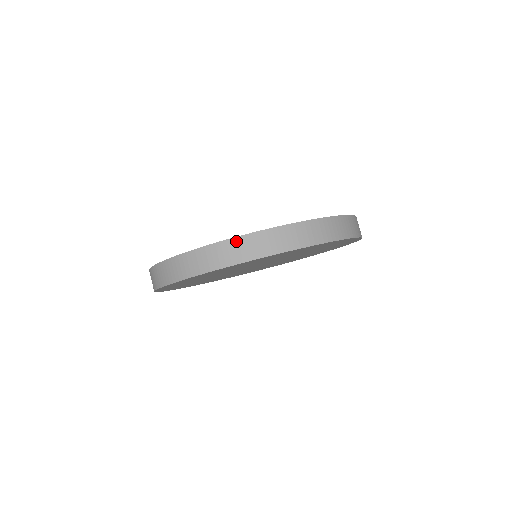
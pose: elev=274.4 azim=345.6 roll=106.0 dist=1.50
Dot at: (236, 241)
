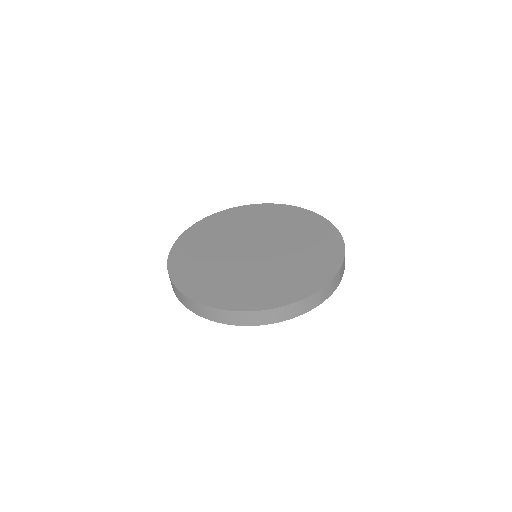
Dot at: (174, 286)
